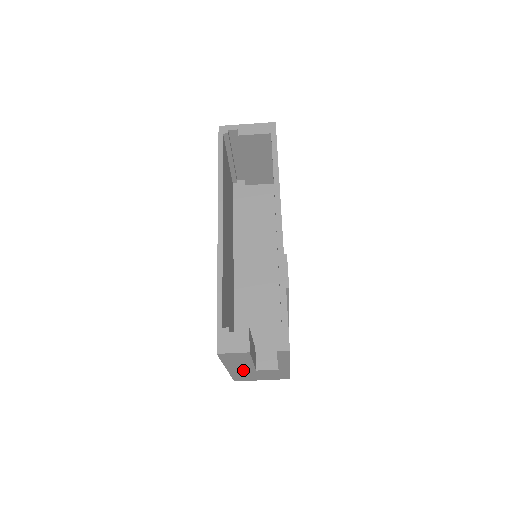
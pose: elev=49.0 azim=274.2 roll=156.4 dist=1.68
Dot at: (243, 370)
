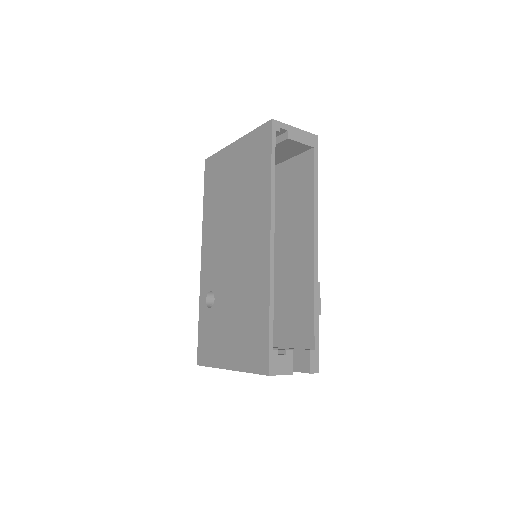
Dot at: occluded
